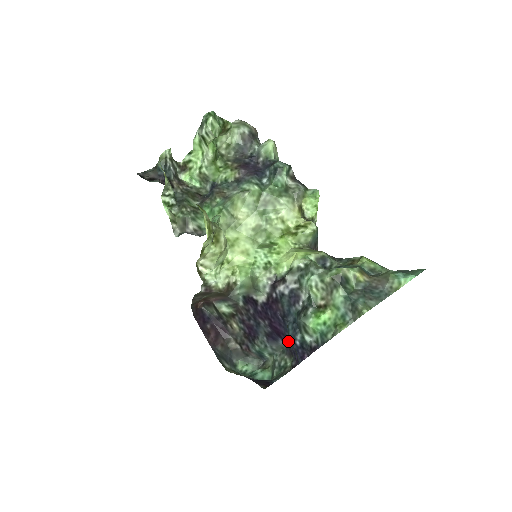
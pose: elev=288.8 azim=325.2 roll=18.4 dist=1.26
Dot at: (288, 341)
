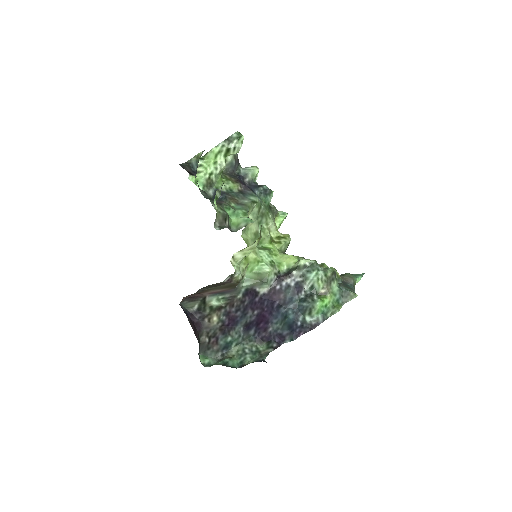
Dot at: (271, 327)
